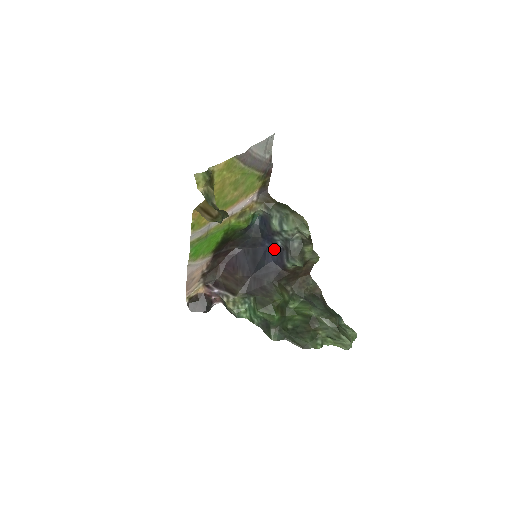
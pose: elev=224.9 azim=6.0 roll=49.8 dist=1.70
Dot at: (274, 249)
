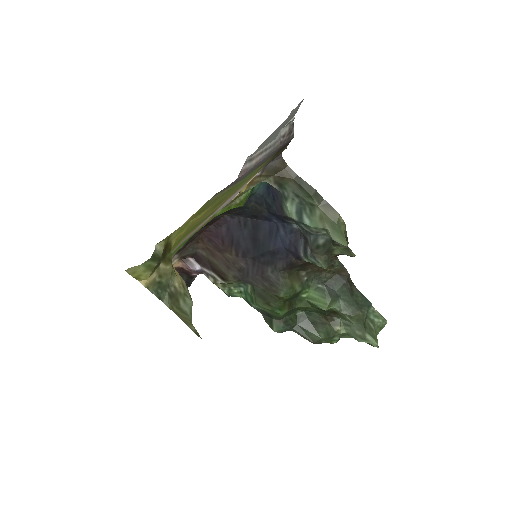
Dot at: (286, 231)
